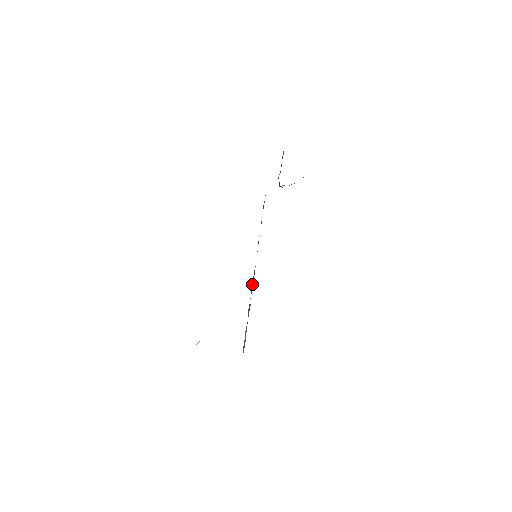
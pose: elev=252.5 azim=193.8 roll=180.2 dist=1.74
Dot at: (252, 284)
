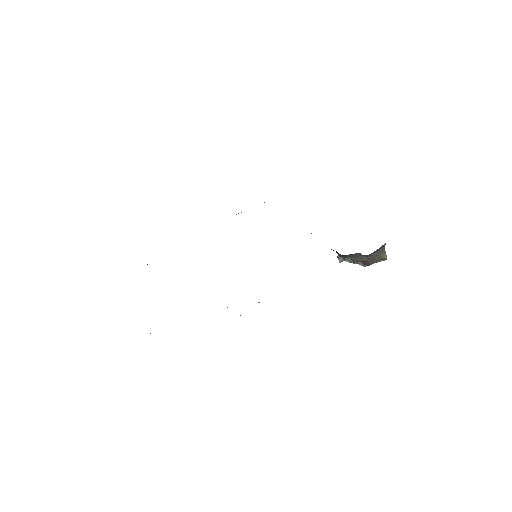
Dot at: occluded
